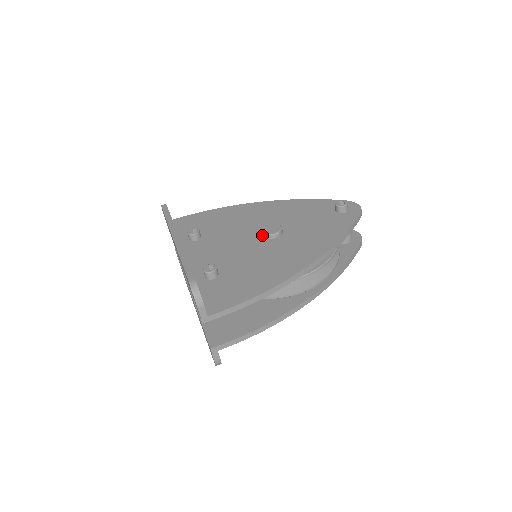
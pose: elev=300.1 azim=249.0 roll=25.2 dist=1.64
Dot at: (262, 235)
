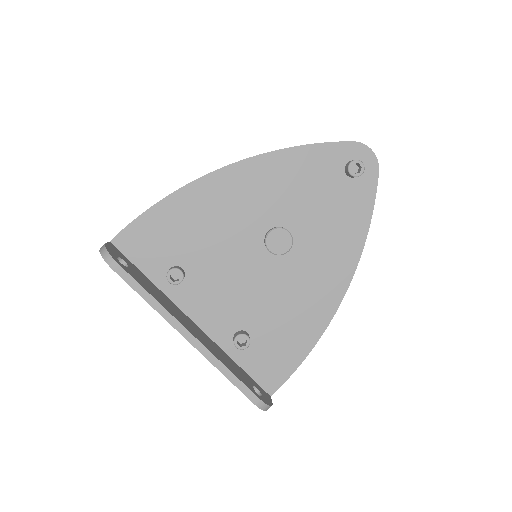
Dot at: (268, 251)
